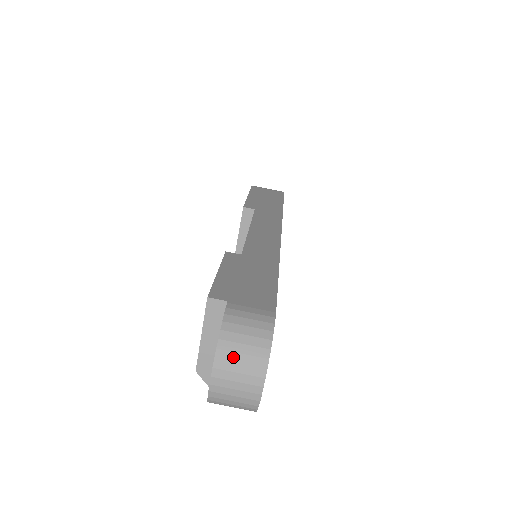
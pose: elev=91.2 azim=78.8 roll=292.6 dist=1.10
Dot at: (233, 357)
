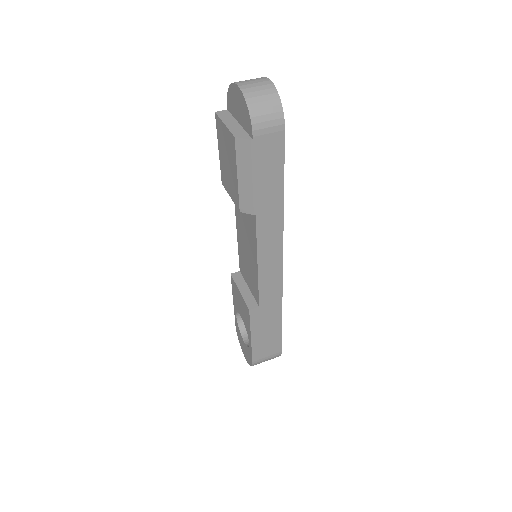
Dot at: occluded
